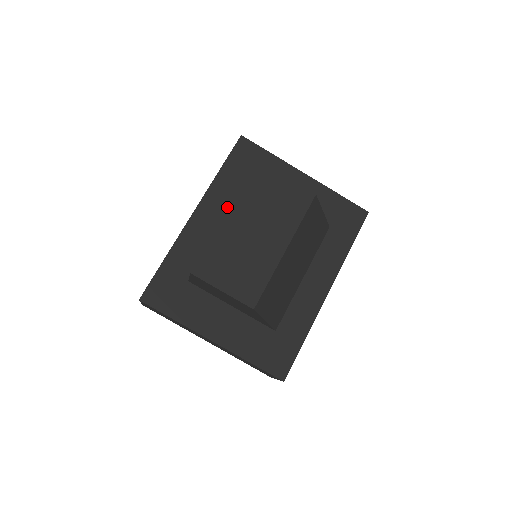
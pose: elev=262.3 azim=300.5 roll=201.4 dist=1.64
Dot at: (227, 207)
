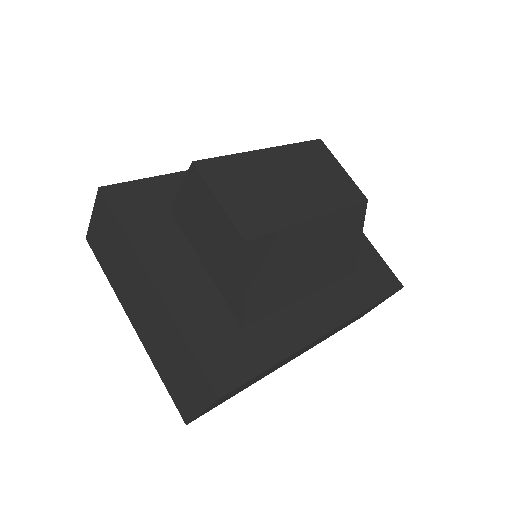
Dot at: occluded
